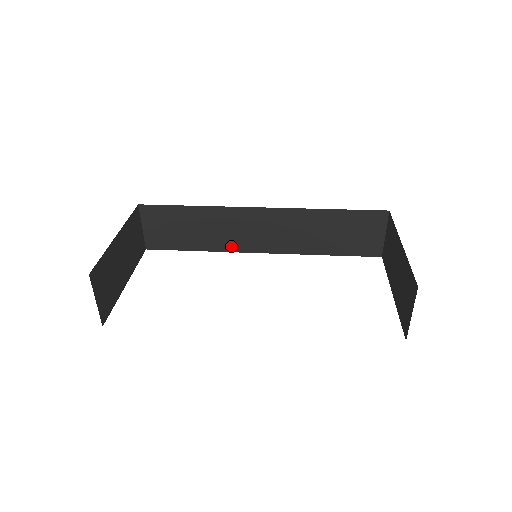
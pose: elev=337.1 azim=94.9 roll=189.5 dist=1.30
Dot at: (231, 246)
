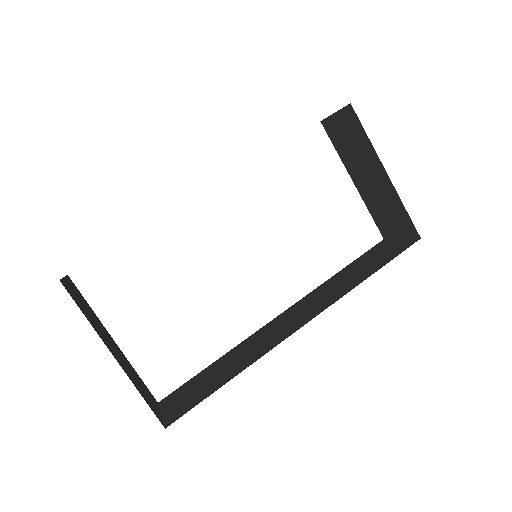
Dot at: occluded
